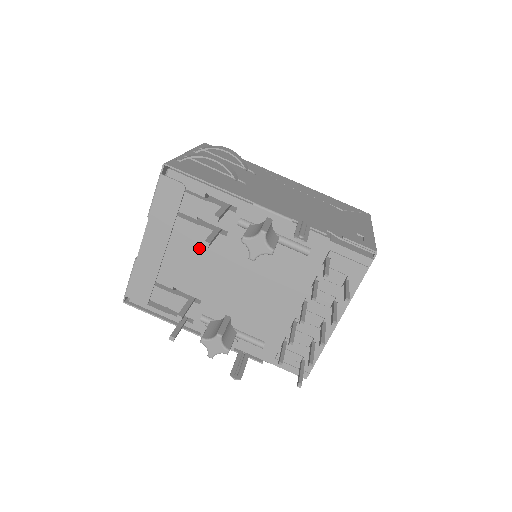
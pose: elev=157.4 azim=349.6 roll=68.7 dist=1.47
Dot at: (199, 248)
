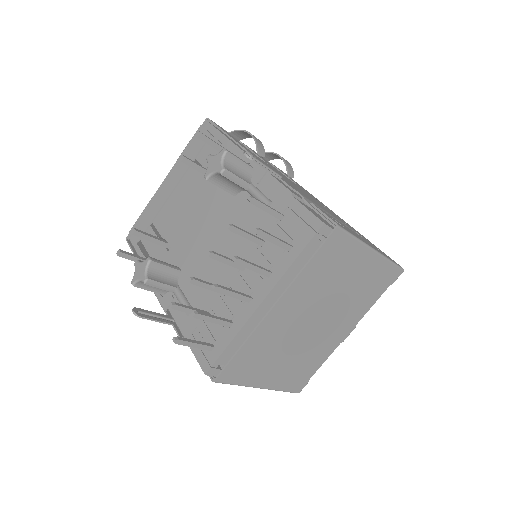
Dot at: (194, 193)
